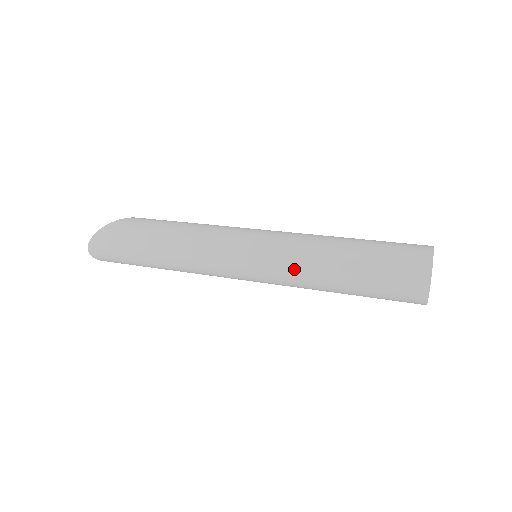
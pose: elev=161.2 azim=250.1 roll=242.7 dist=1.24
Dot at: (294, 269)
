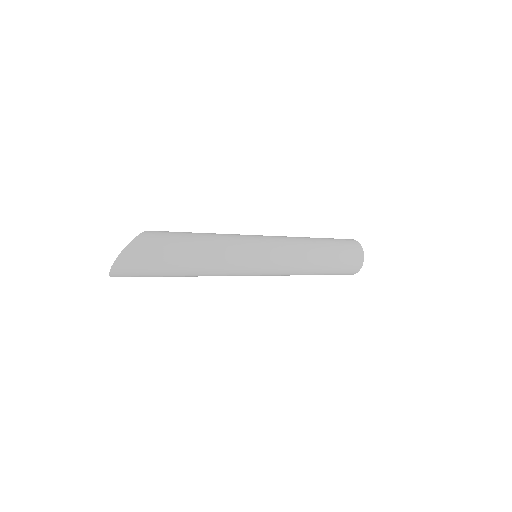
Dot at: (296, 263)
